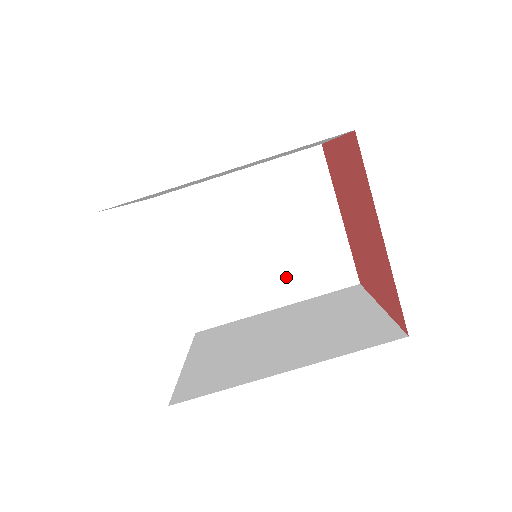
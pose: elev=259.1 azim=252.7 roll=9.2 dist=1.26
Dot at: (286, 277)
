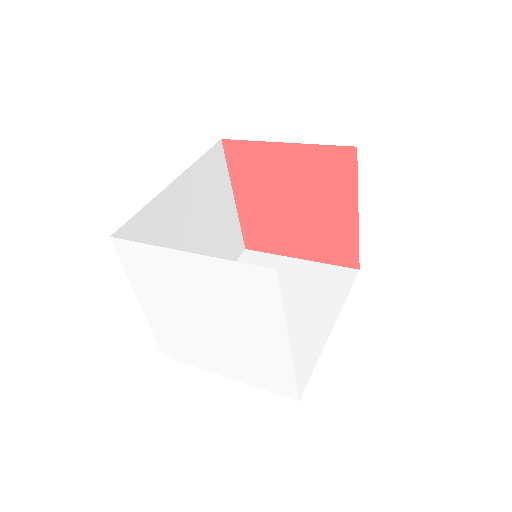
Dot at: (312, 307)
